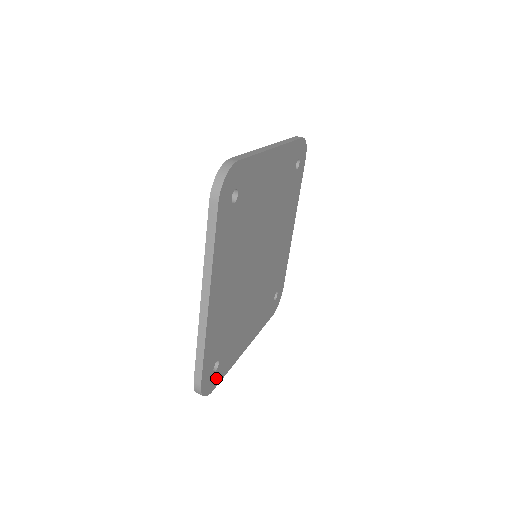
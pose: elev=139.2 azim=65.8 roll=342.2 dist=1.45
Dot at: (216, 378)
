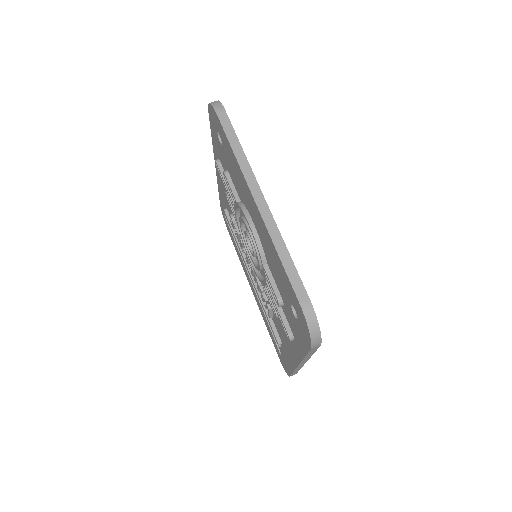
Dot at: occluded
